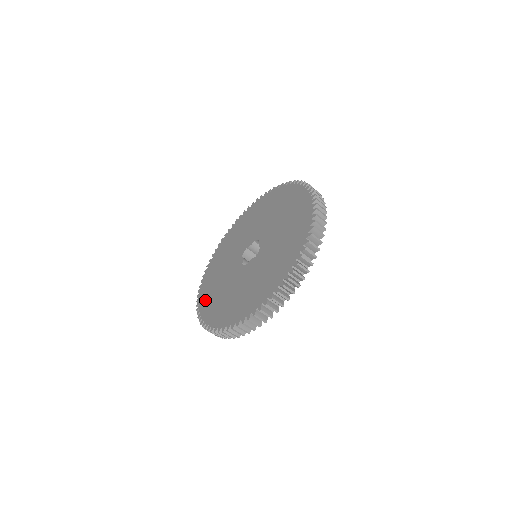
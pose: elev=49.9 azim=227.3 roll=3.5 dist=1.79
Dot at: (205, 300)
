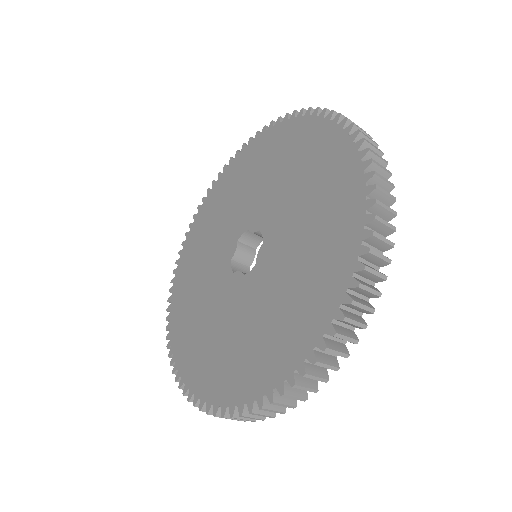
Dot at: (185, 260)
